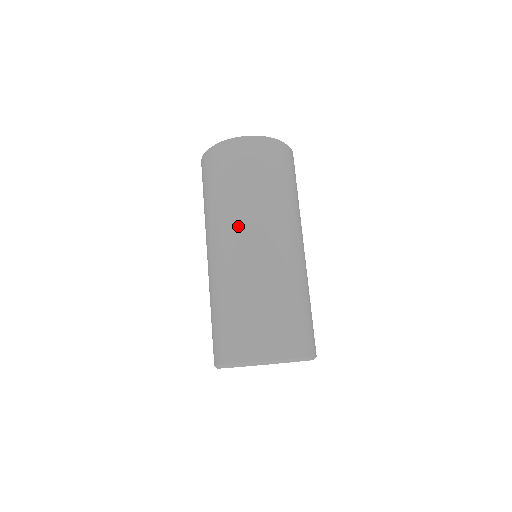
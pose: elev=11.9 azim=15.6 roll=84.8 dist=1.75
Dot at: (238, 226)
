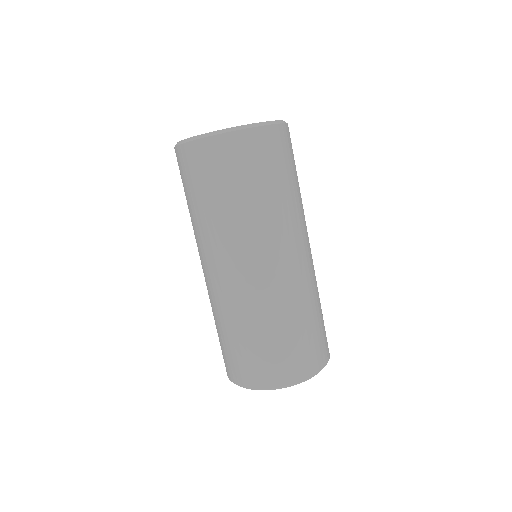
Dot at: (287, 237)
